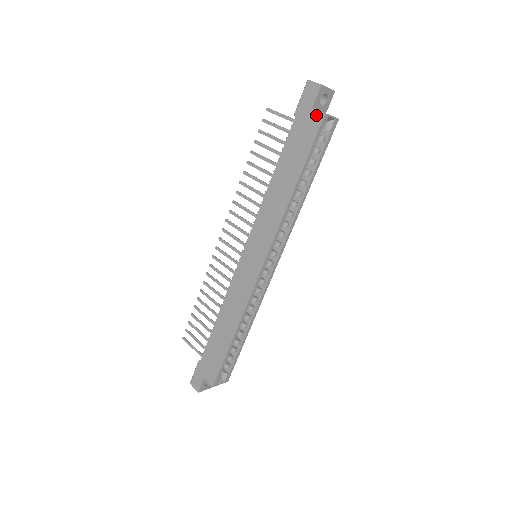
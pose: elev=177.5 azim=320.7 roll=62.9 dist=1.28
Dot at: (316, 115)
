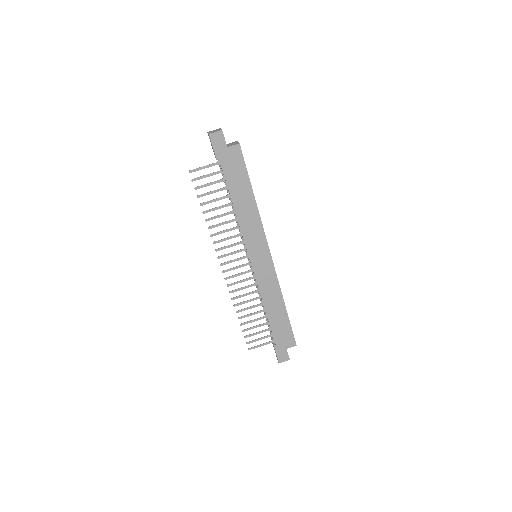
Dot at: (234, 149)
